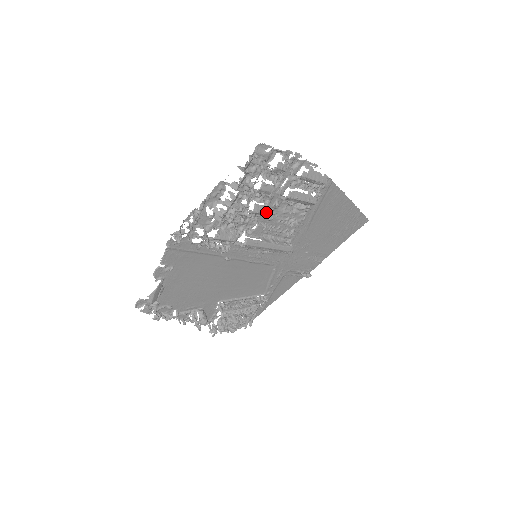
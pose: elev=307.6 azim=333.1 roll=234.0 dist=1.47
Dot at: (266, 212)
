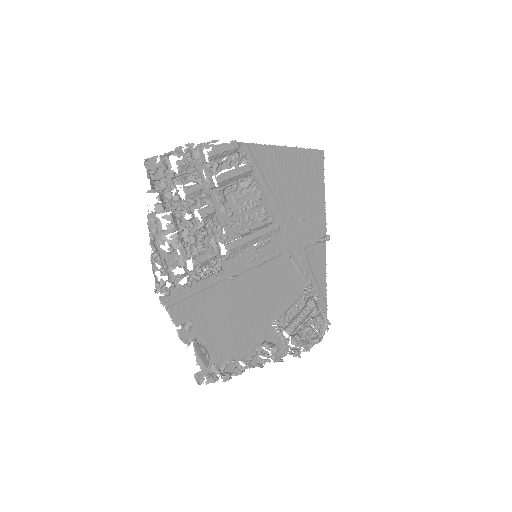
Dot at: (219, 212)
